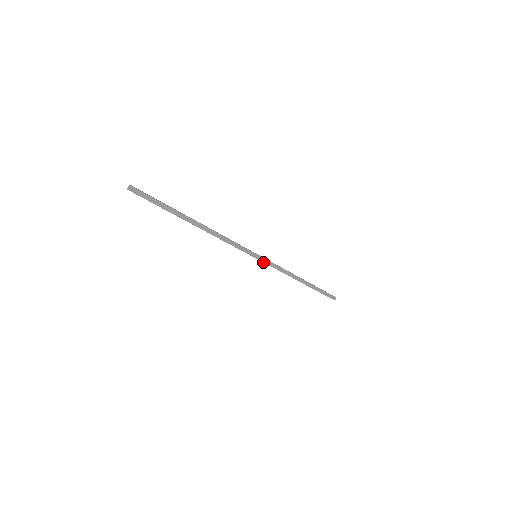
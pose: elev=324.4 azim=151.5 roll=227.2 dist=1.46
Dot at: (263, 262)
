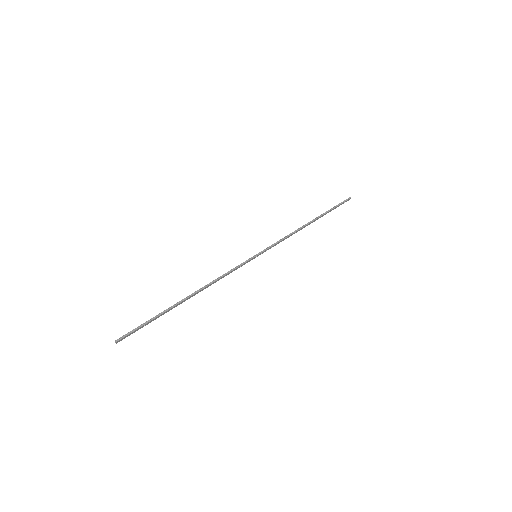
Dot at: (265, 251)
